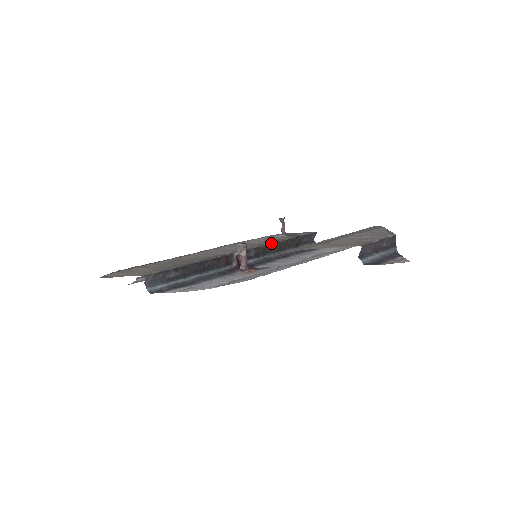
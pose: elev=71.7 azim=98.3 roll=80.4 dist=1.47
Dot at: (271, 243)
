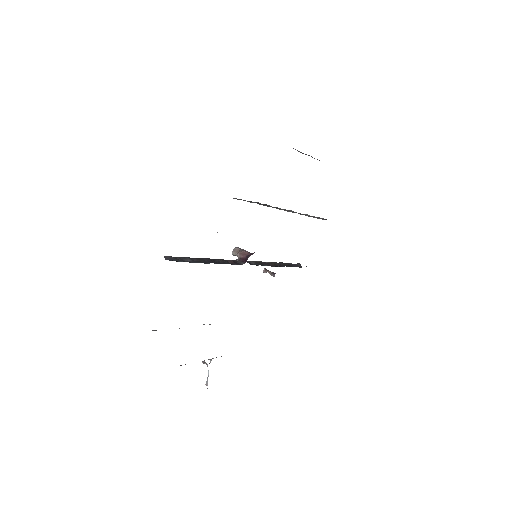
Dot at: (265, 262)
